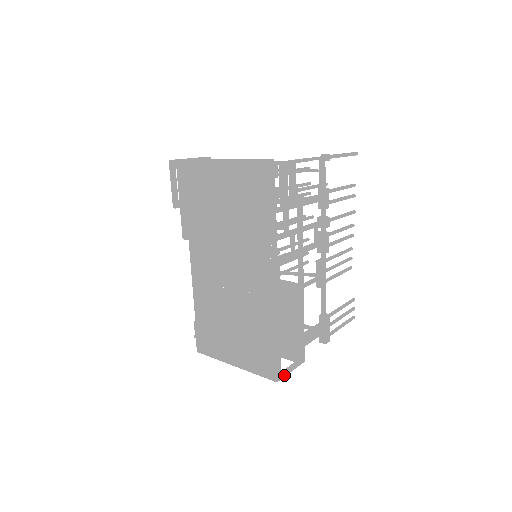
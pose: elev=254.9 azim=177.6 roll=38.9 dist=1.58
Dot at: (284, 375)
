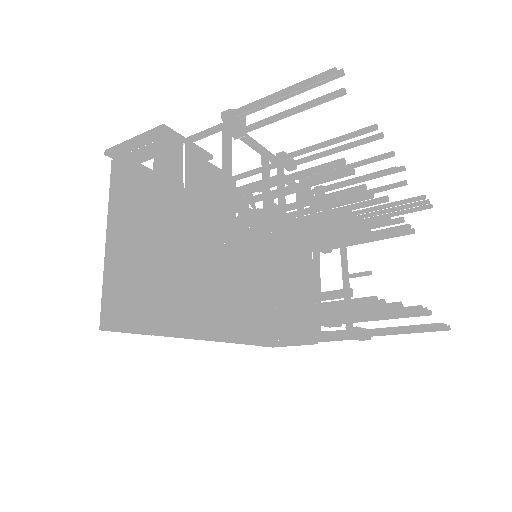
Dot at: (283, 346)
